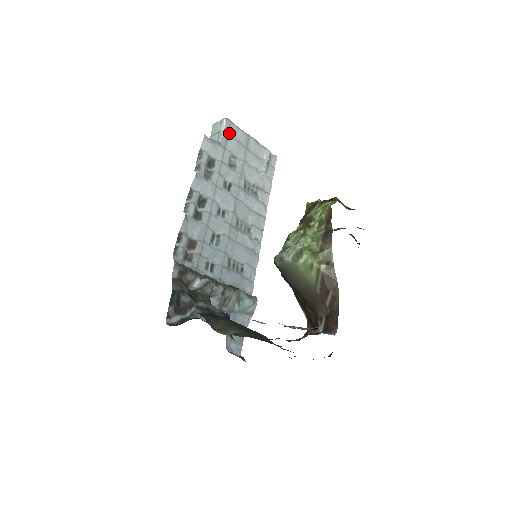
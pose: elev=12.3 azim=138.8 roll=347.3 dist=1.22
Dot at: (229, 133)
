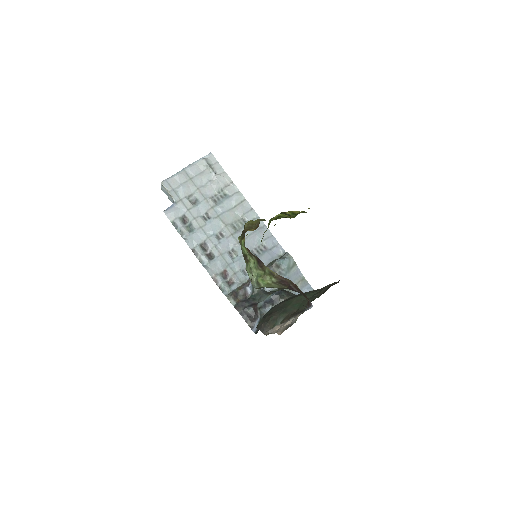
Dot at: (173, 188)
